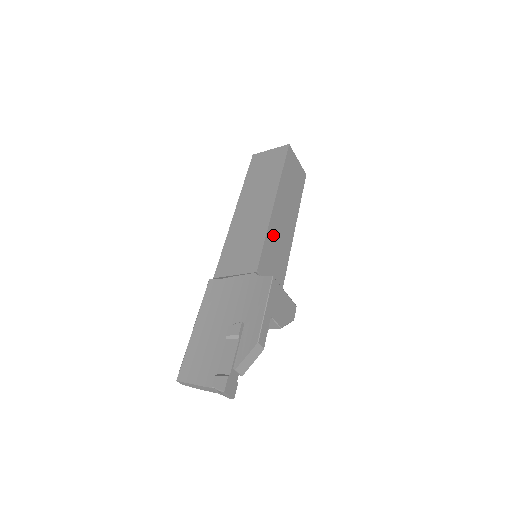
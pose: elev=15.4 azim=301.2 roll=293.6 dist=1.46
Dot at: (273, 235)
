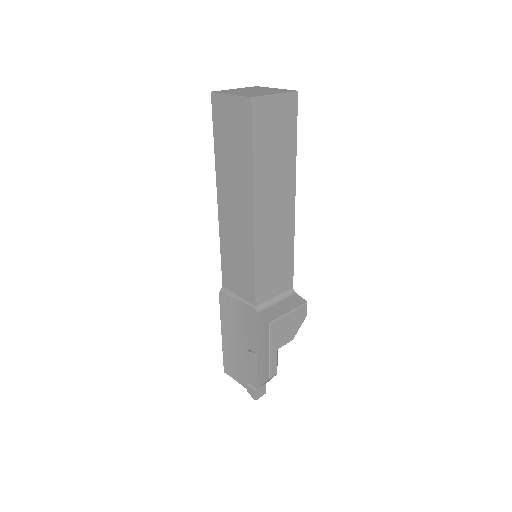
Dot at: (264, 249)
